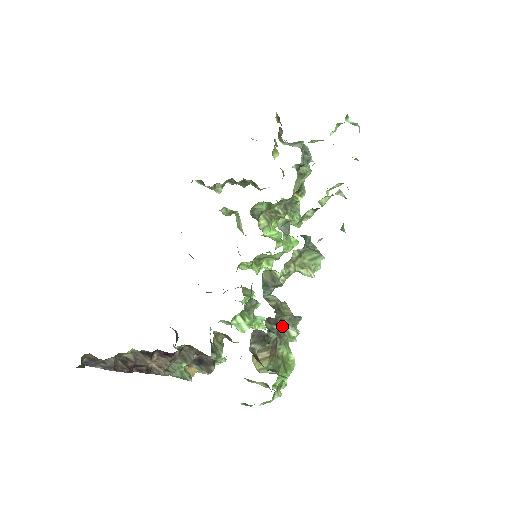
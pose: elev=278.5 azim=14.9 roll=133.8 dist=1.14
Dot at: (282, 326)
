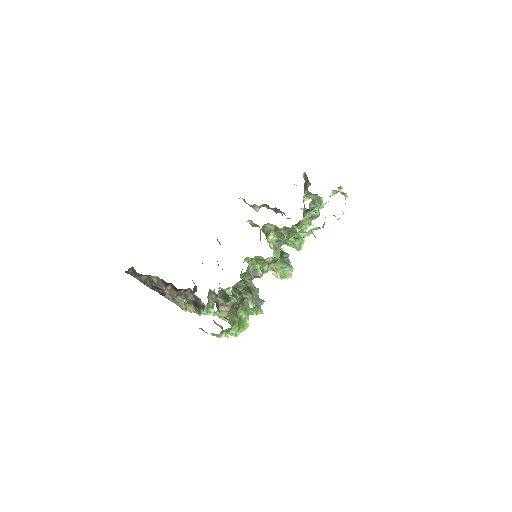
Dot at: (245, 298)
